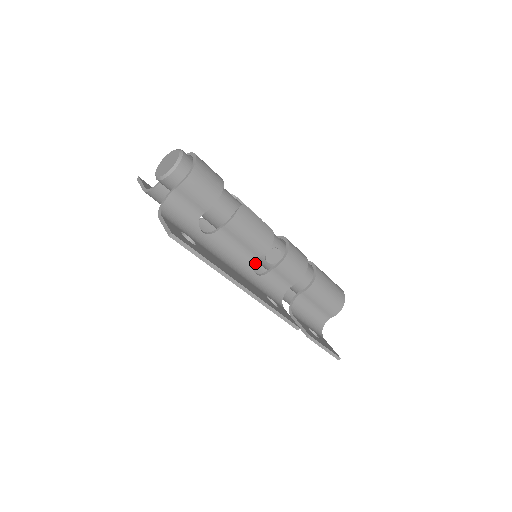
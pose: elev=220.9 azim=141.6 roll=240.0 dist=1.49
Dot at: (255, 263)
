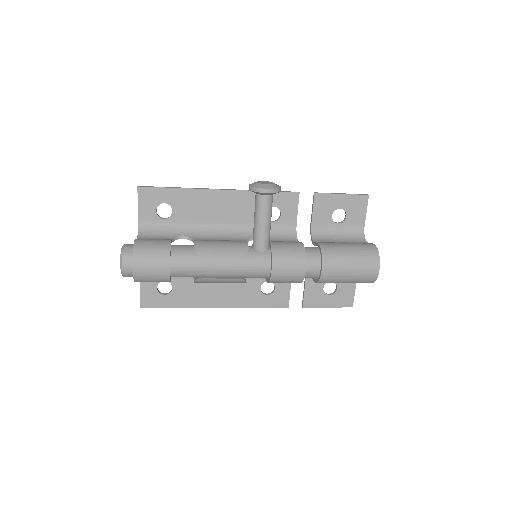
Dot at: occluded
